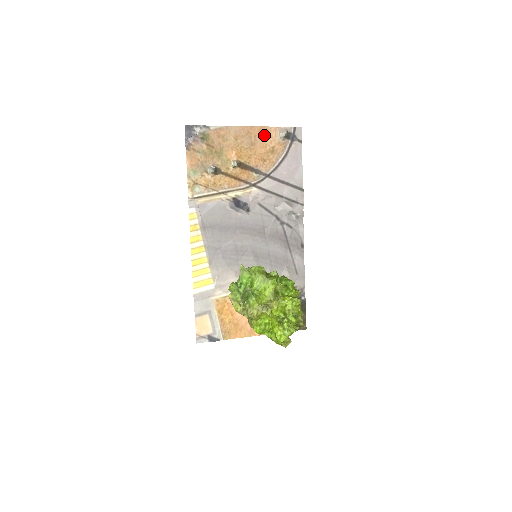
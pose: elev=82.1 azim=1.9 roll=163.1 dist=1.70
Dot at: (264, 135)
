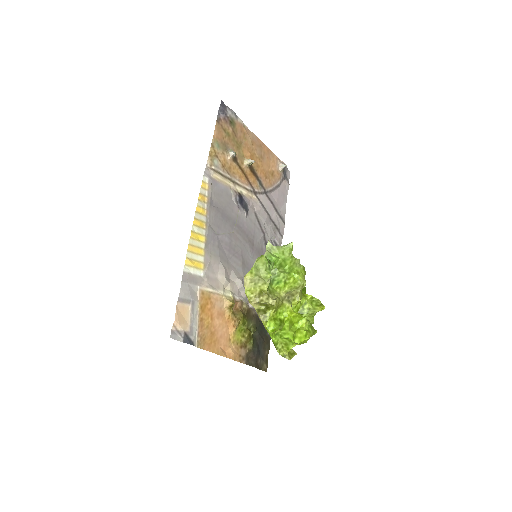
Dot at: (270, 157)
